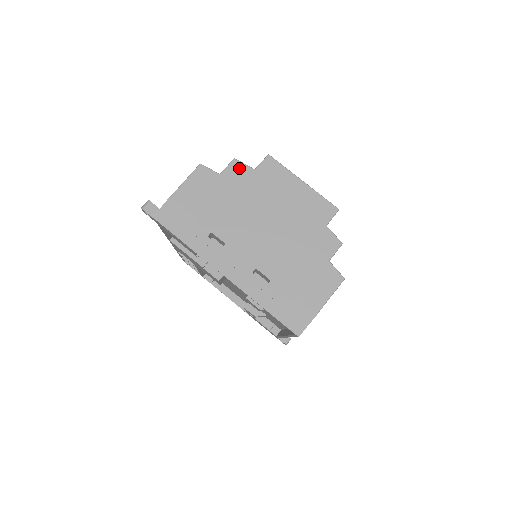
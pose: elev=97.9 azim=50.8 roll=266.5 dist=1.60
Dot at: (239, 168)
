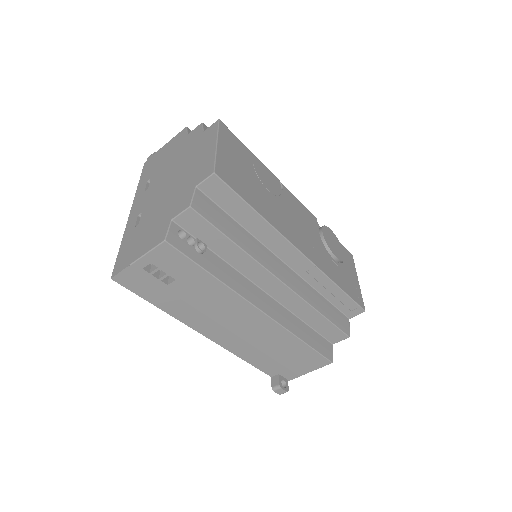
Dot at: (198, 130)
